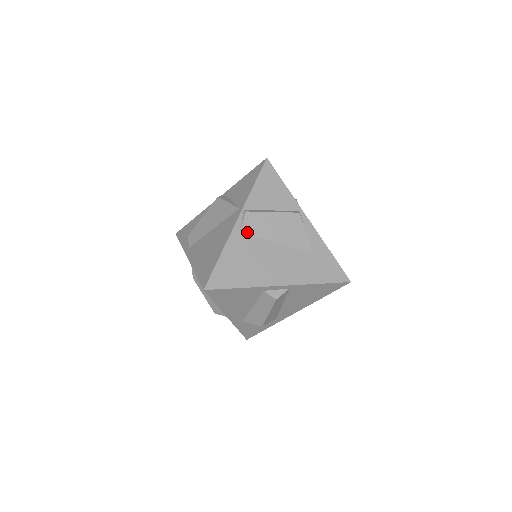
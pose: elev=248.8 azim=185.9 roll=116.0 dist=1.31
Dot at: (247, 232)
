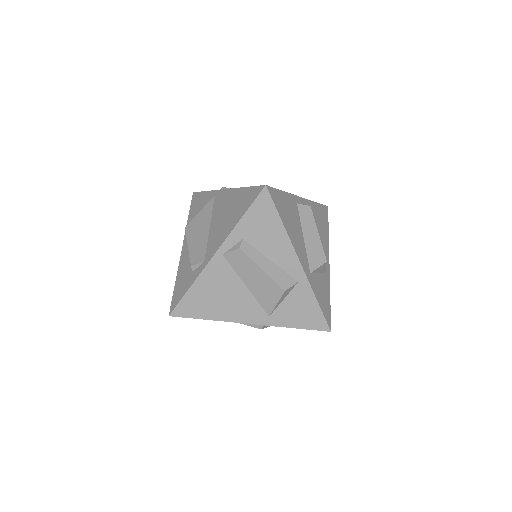
Dot at: occluded
